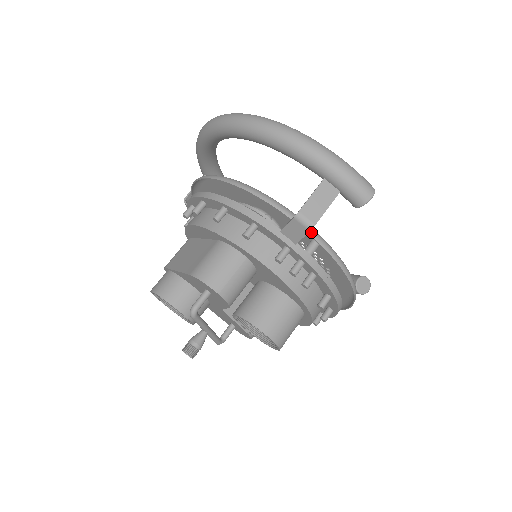
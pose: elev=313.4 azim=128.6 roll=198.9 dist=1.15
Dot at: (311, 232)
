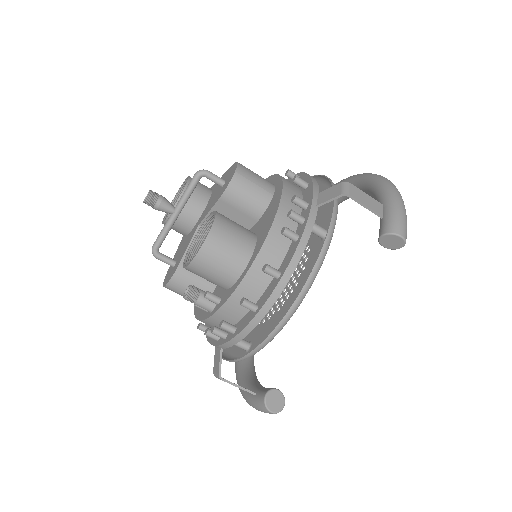
Dot at: (335, 212)
